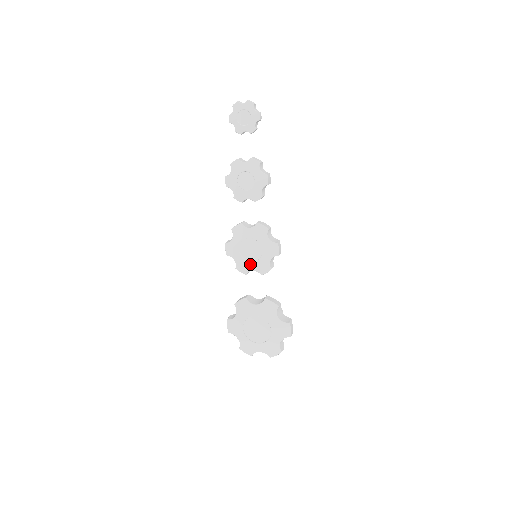
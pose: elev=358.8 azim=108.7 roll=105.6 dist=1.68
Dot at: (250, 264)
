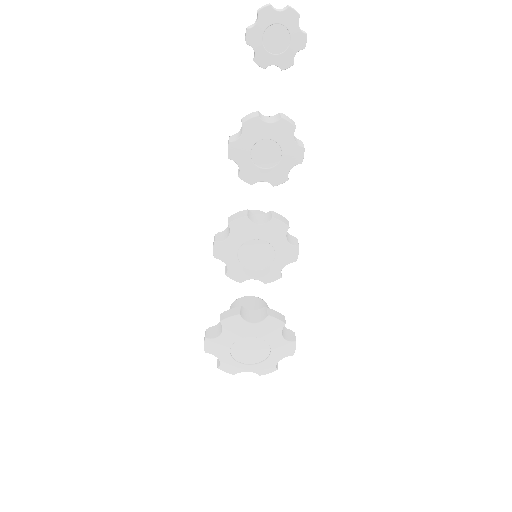
Dot at: (252, 272)
